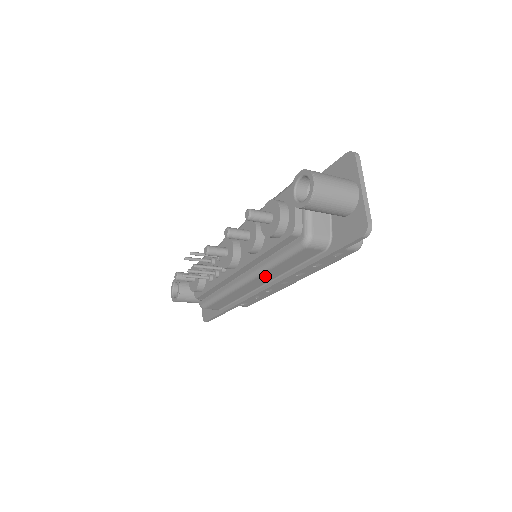
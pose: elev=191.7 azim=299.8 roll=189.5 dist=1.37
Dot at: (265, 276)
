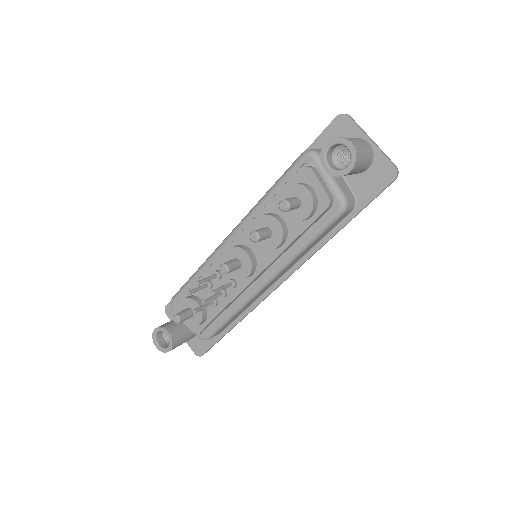
Dot at: (289, 266)
